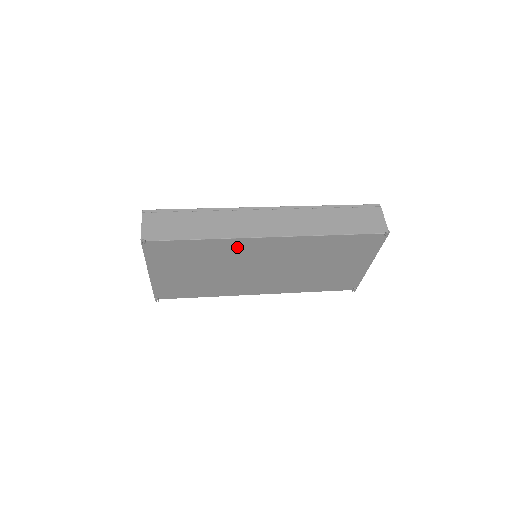
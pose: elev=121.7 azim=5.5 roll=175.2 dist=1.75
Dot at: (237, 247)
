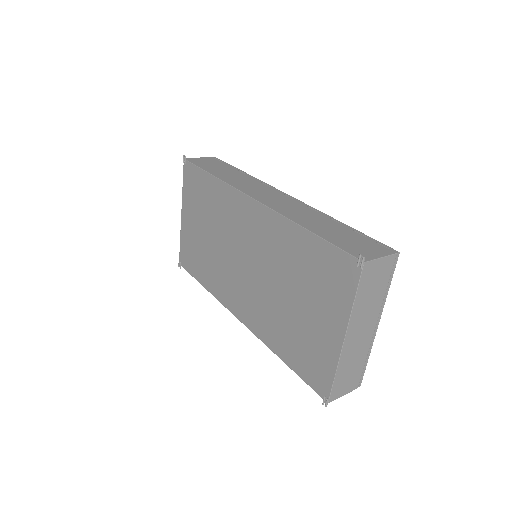
Dot at: (232, 204)
